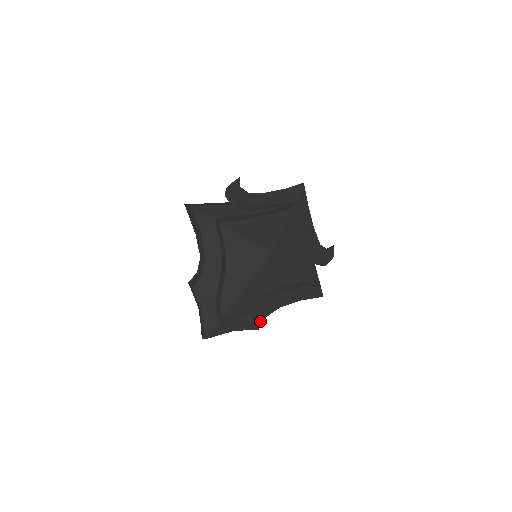
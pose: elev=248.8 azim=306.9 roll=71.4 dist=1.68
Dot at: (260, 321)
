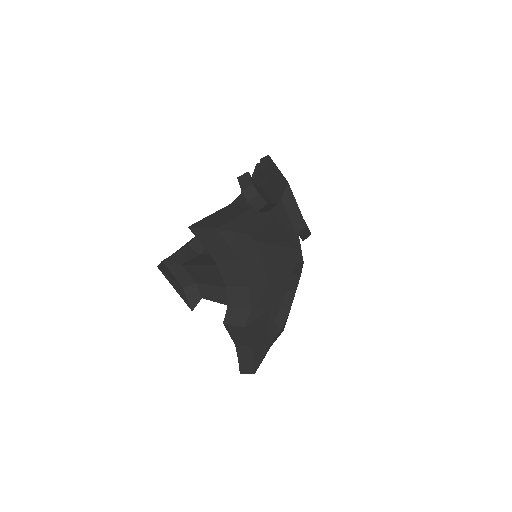
Dot at: occluded
